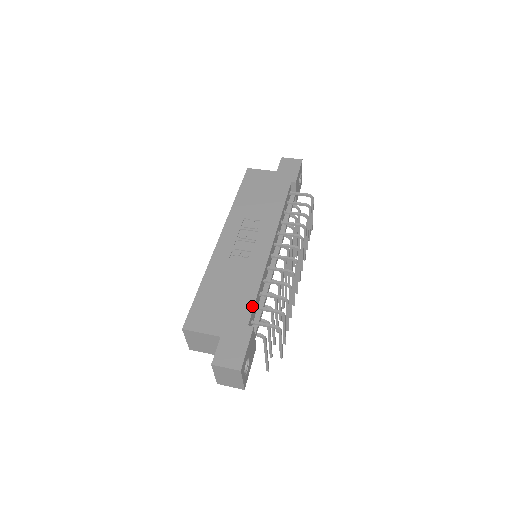
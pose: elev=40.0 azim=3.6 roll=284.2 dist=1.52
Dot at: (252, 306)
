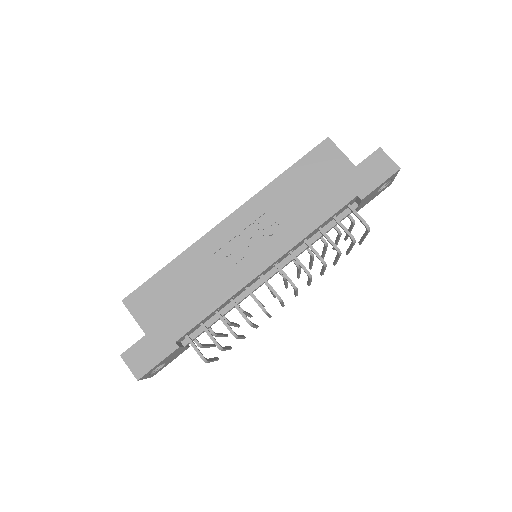
Dot at: (193, 325)
